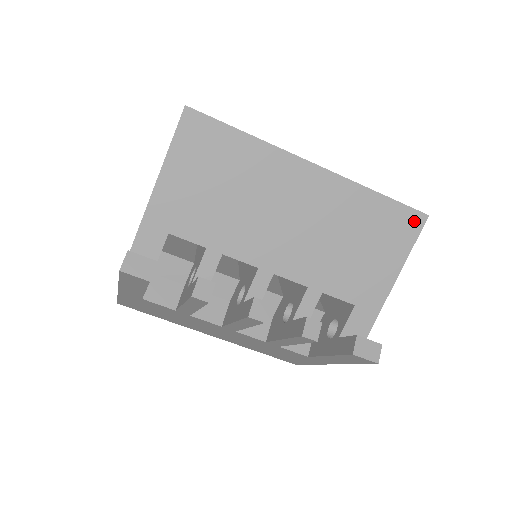
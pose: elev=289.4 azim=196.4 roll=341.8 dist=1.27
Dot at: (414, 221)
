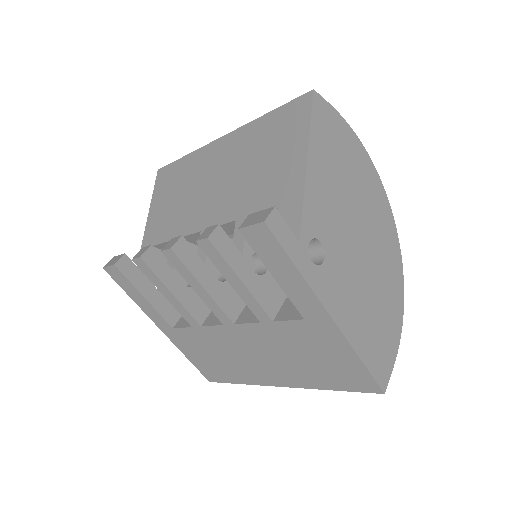
Dot at: (302, 104)
